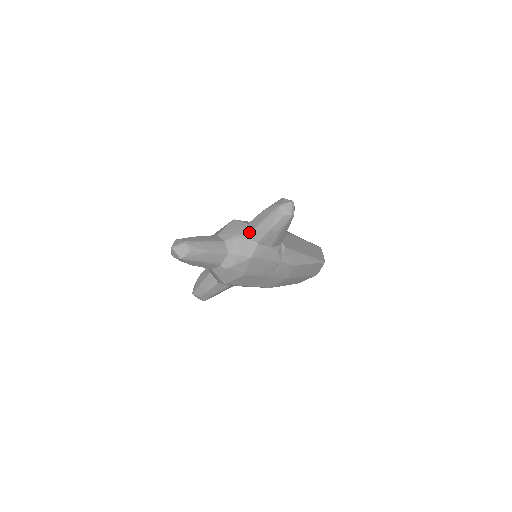
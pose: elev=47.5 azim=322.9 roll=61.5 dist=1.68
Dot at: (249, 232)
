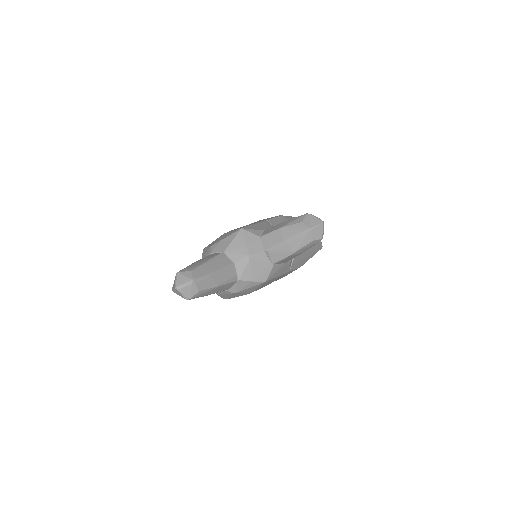
Dot at: (263, 251)
